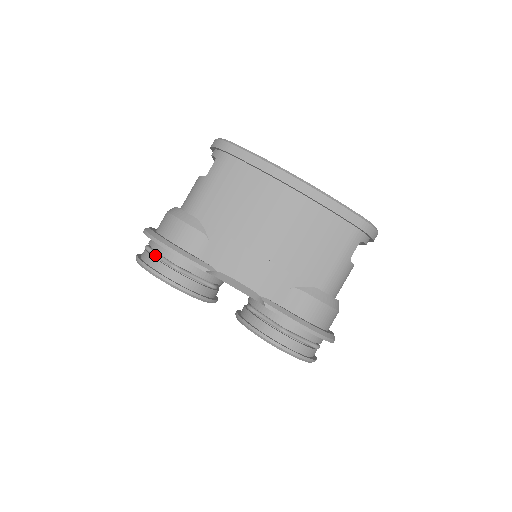
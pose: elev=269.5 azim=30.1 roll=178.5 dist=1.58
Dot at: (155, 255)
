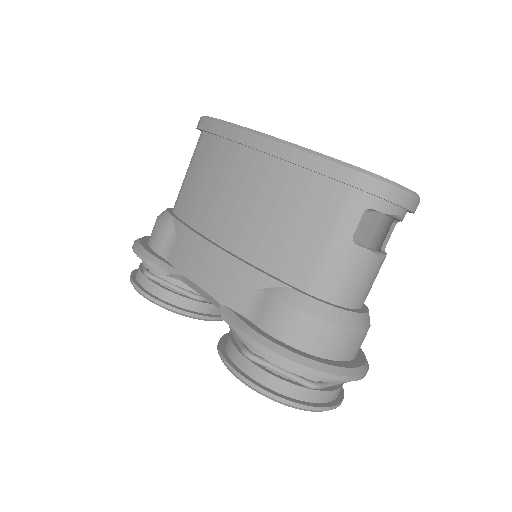
Dot at: (142, 263)
